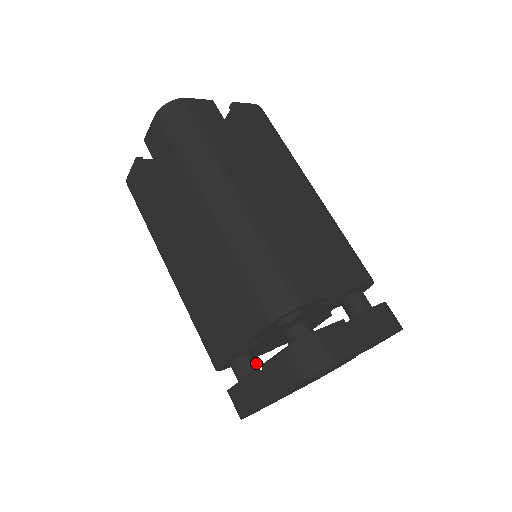
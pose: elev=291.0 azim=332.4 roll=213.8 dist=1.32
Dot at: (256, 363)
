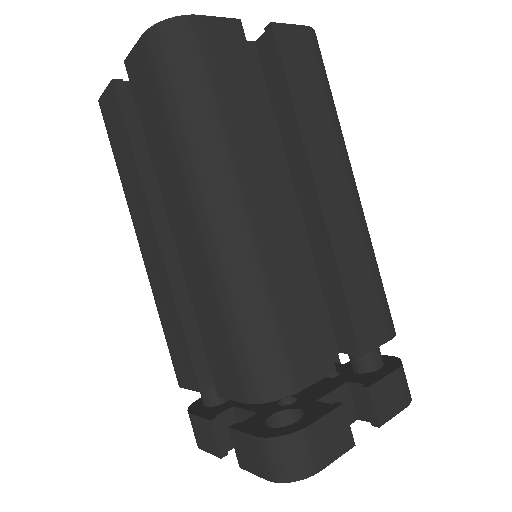
Dot at: occluded
